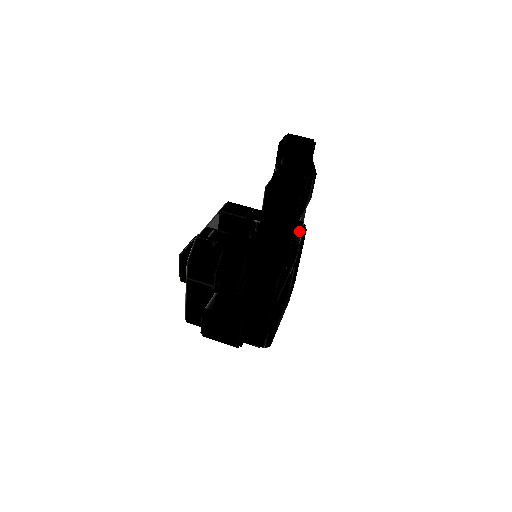
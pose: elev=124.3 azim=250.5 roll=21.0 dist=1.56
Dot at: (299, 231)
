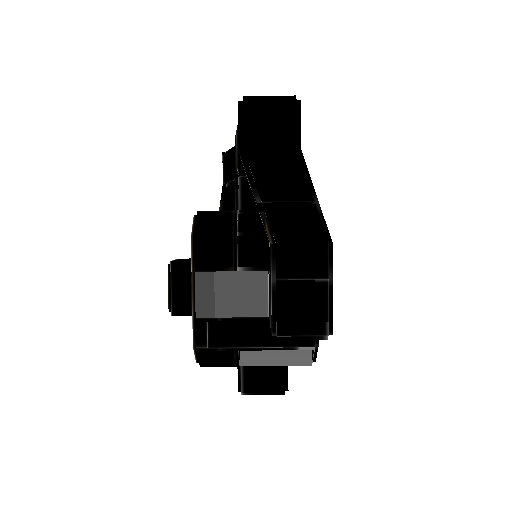
Dot at: occluded
